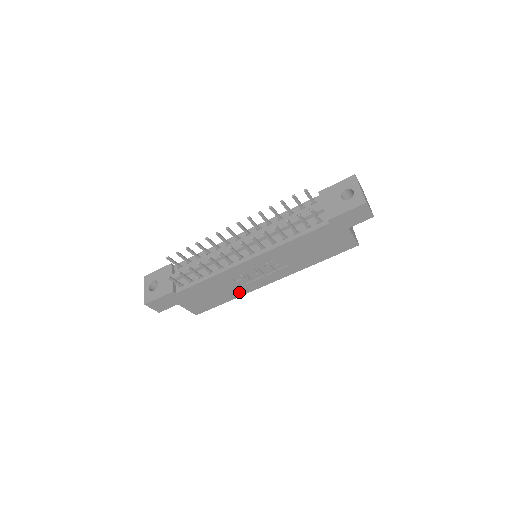
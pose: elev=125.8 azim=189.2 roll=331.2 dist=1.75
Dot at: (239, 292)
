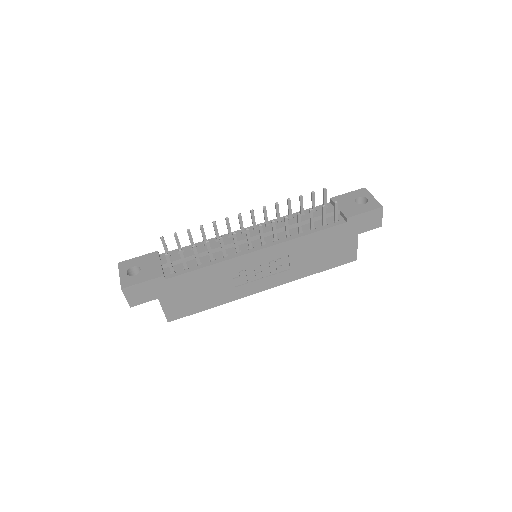
Dot at: (228, 296)
